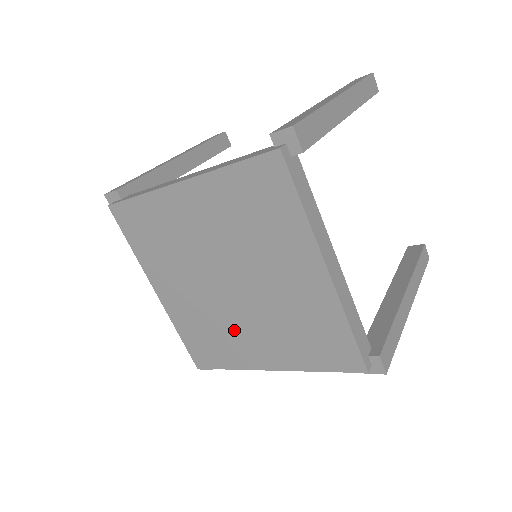
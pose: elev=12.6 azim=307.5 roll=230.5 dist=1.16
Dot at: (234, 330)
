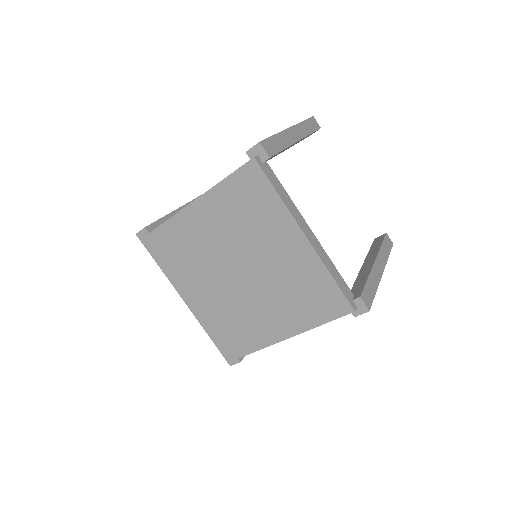
Dot at: (250, 313)
